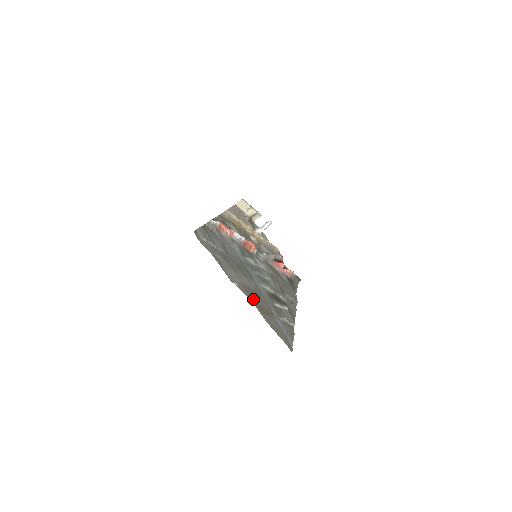
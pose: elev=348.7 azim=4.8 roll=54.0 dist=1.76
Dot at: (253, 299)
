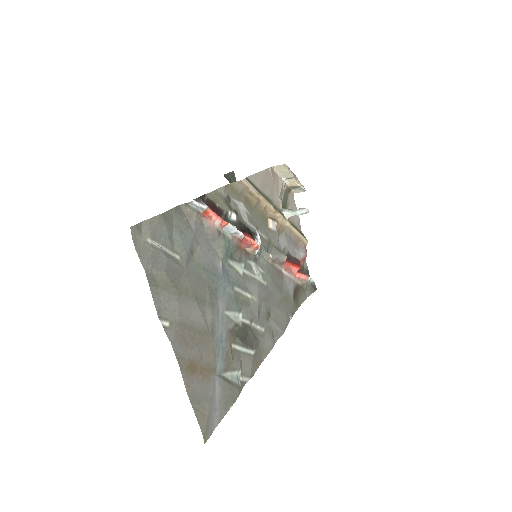
Dot at: (185, 351)
